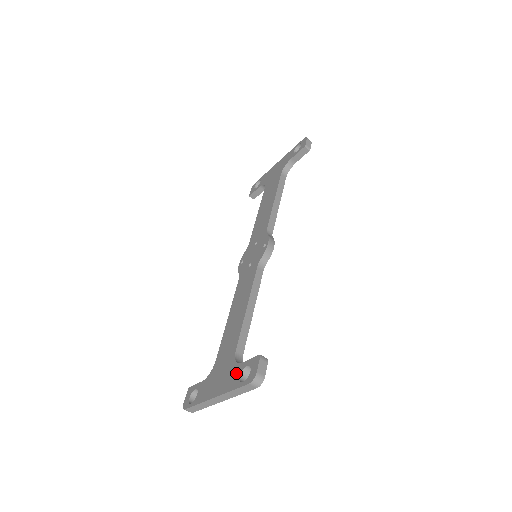
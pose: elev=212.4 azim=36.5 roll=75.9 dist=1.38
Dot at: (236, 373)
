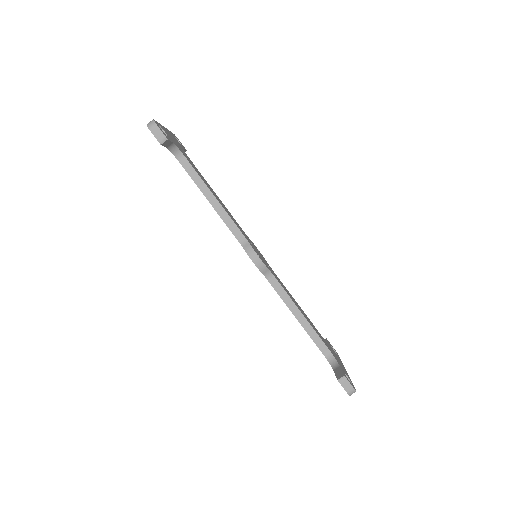
Dot at: occluded
